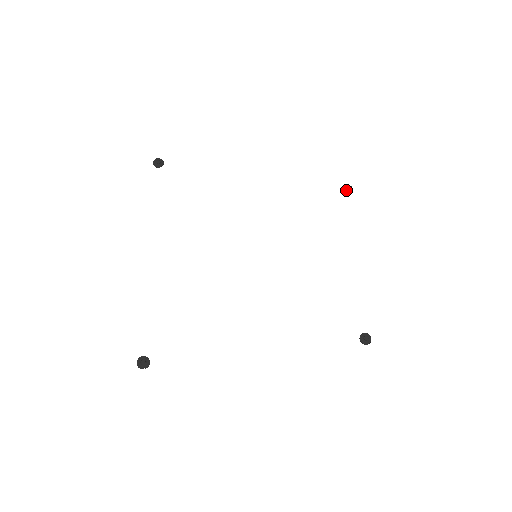
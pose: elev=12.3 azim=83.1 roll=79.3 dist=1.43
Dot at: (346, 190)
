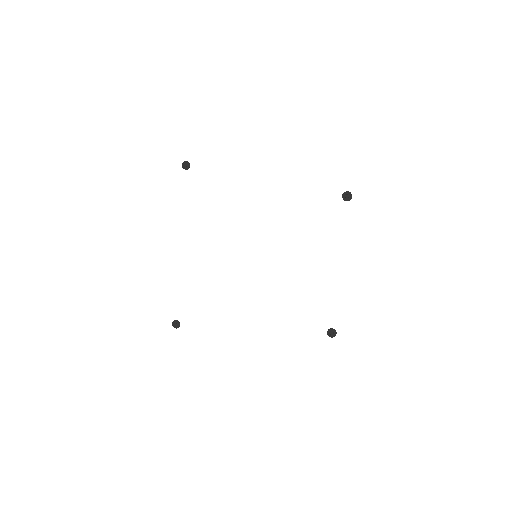
Dot at: (345, 198)
